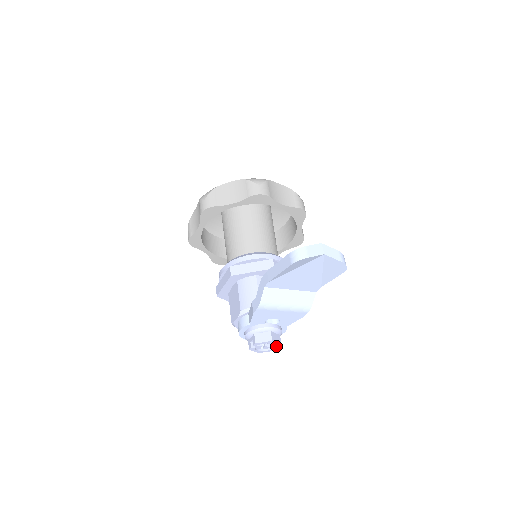
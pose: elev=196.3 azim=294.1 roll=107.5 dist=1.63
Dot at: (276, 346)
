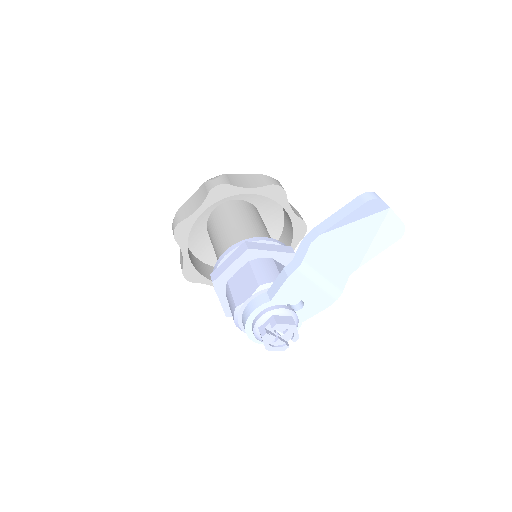
Dot at: (288, 344)
